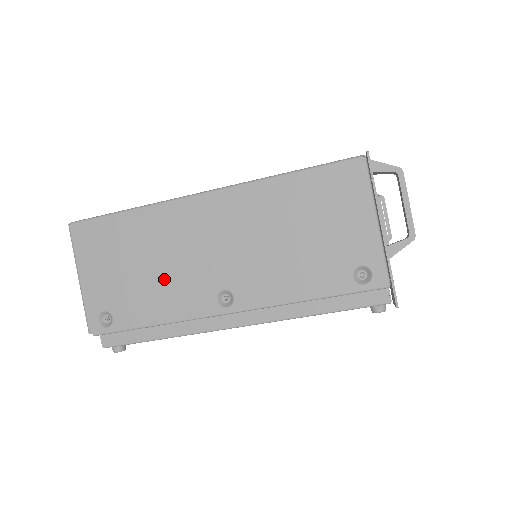
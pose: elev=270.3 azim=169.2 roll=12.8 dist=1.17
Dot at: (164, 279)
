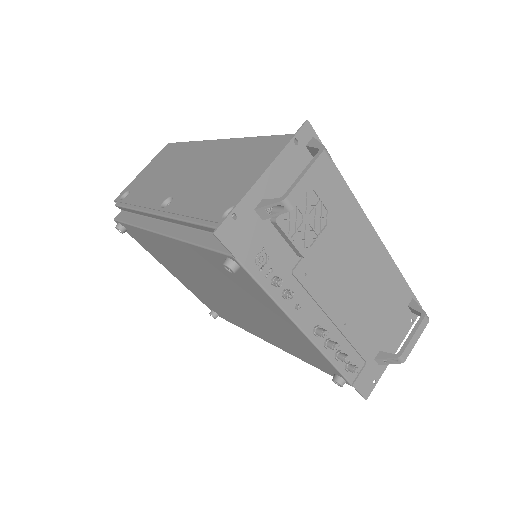
Dot at: (162, 182)
